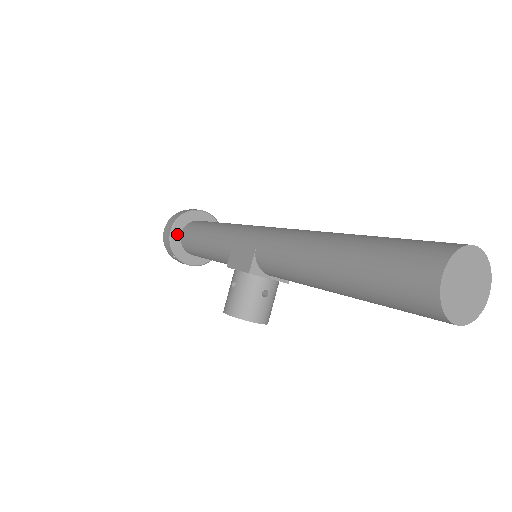
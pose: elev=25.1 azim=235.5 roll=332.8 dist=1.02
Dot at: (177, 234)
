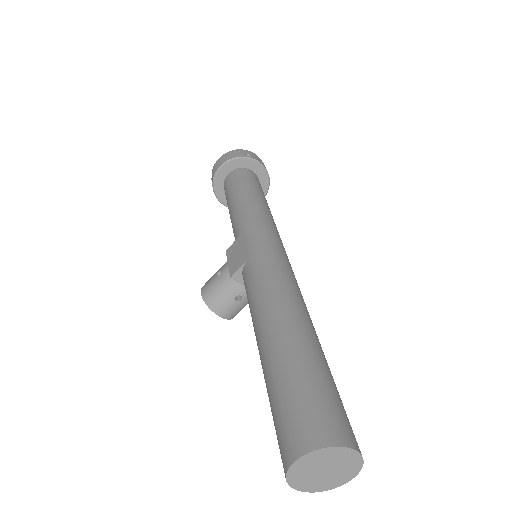
Dot at: (224, 173)
